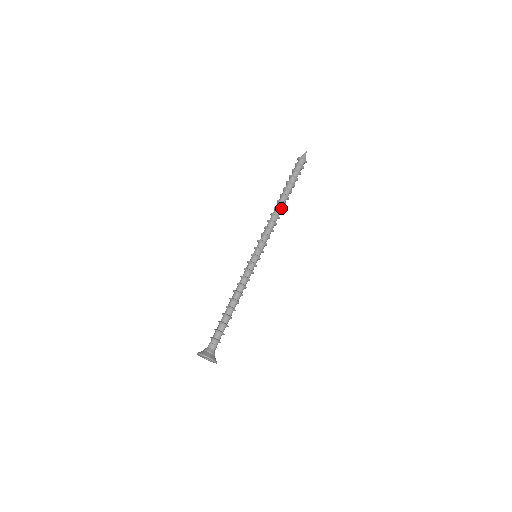
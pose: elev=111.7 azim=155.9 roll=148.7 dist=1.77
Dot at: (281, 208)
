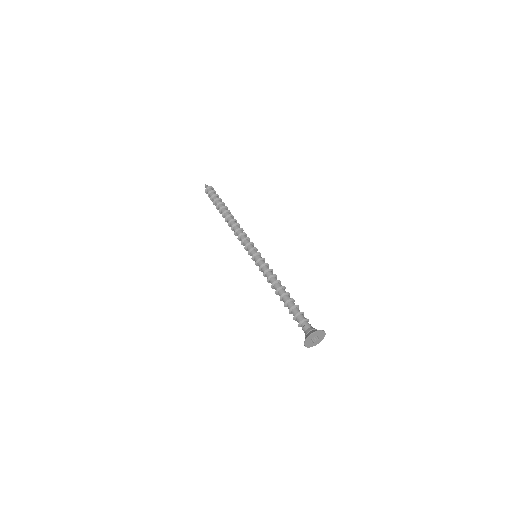
Dot at: (233, 220)
